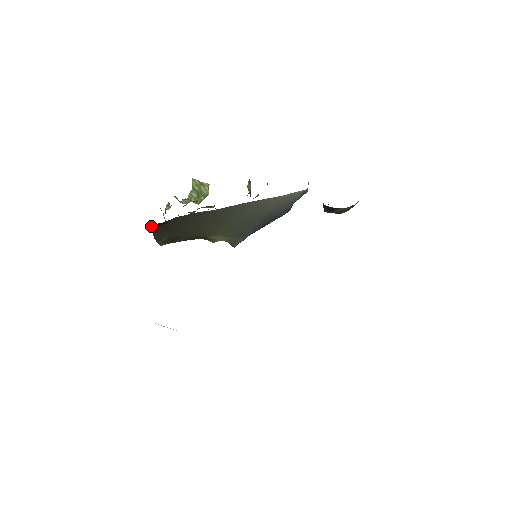
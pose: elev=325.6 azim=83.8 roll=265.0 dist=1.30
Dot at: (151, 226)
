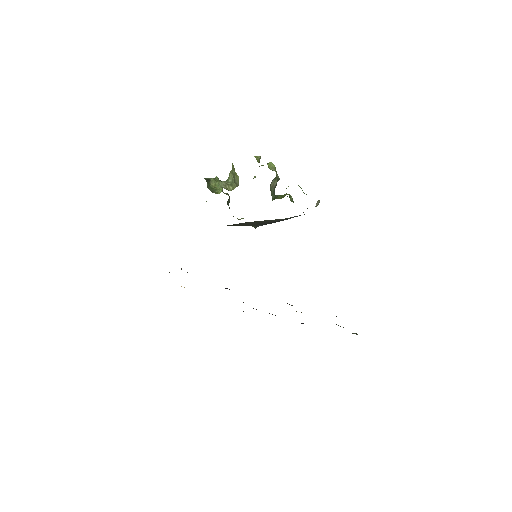
Dot at: occluded
